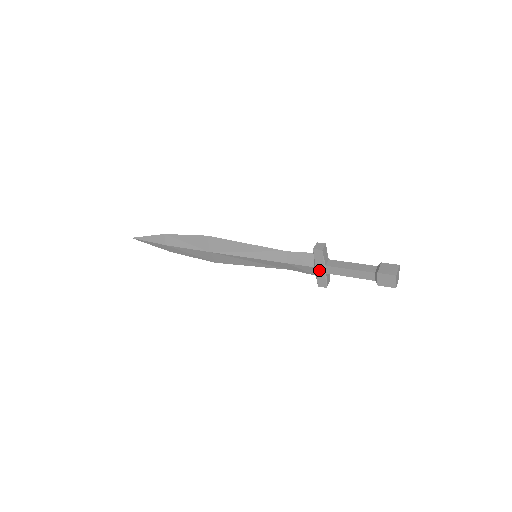
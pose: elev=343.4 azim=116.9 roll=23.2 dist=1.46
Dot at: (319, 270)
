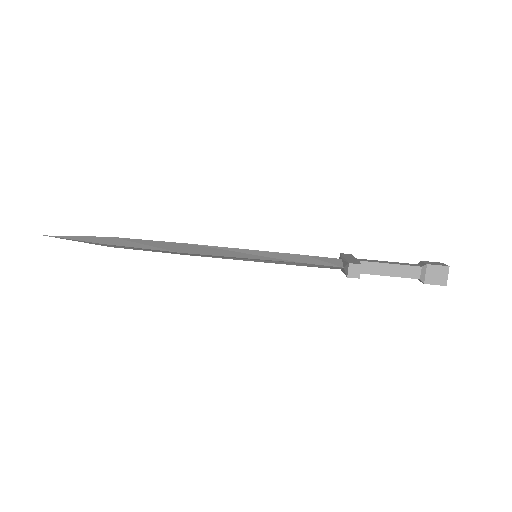
Dot at: occluded
